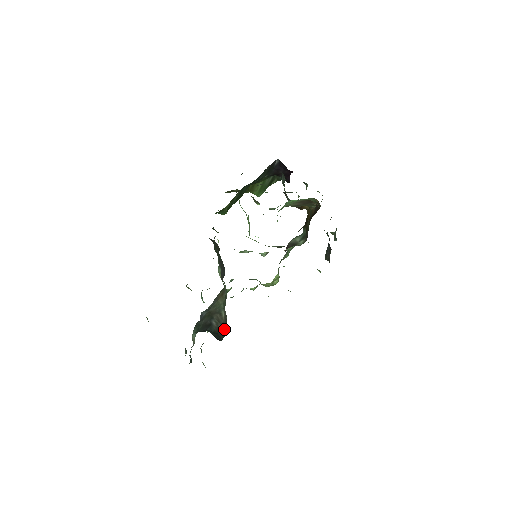
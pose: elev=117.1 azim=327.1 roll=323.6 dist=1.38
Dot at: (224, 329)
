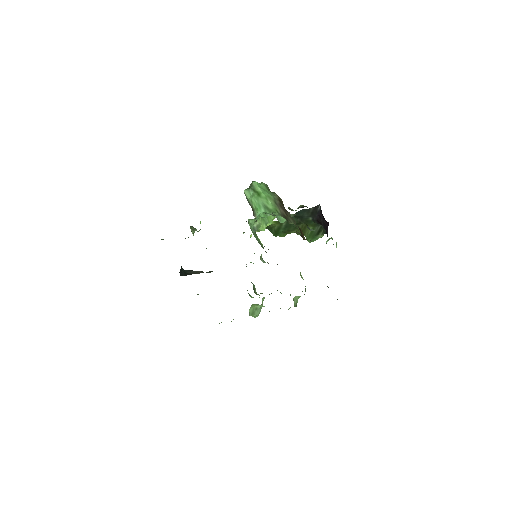
Dot at: (191, 274)
